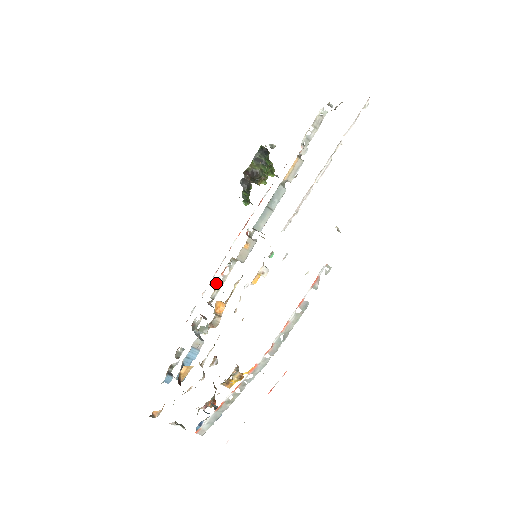
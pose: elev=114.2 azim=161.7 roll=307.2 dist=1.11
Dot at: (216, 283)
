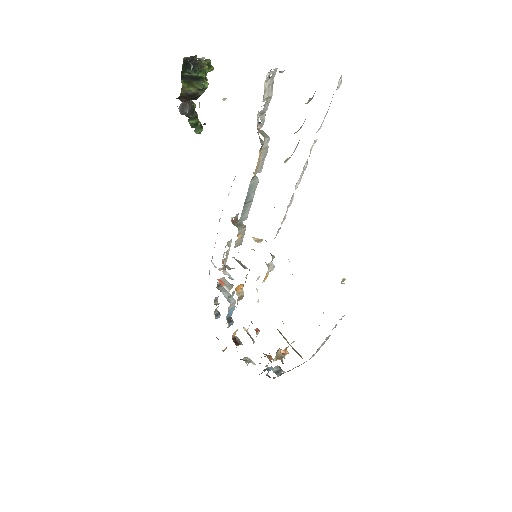
Dot at: (222, 260)
